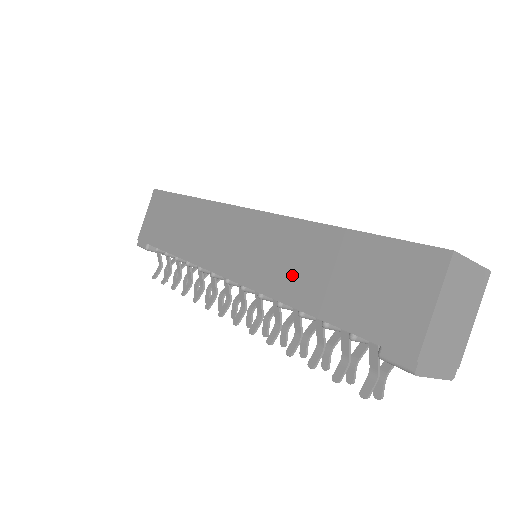
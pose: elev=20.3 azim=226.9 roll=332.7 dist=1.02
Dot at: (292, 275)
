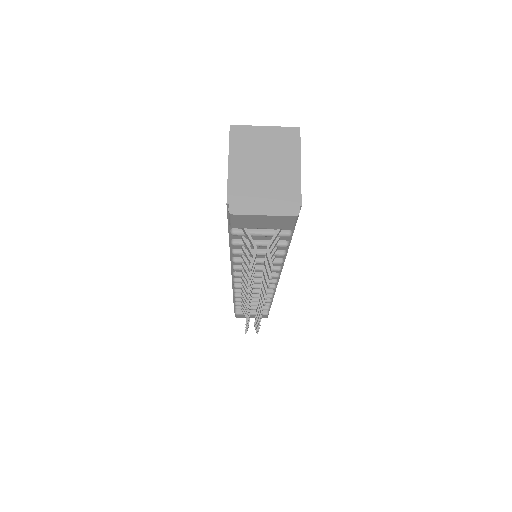
Dot at: occluded
